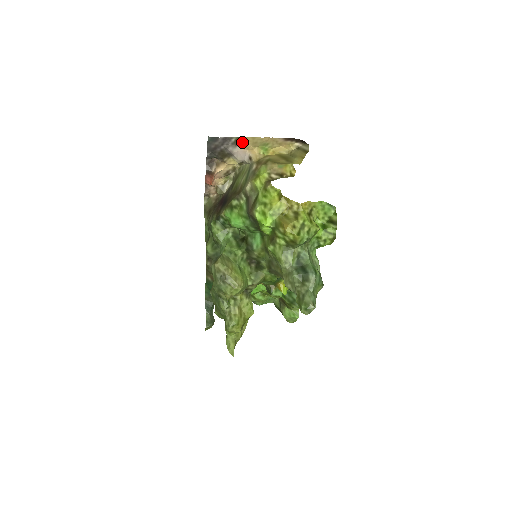
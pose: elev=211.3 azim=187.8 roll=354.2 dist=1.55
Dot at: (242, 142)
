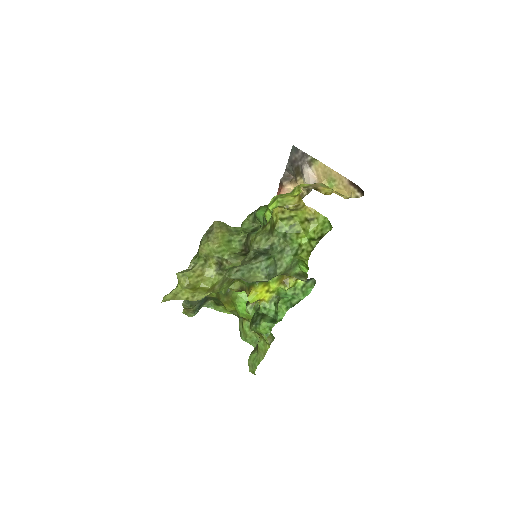
Dot at: (316, 166)
